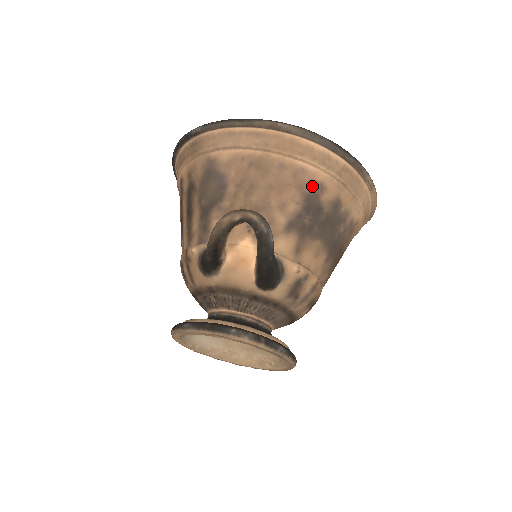
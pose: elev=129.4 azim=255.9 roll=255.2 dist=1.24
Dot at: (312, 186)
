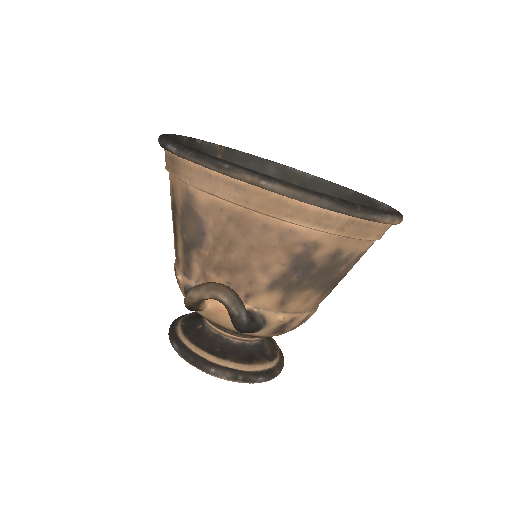
Dot at: (303, 246)
